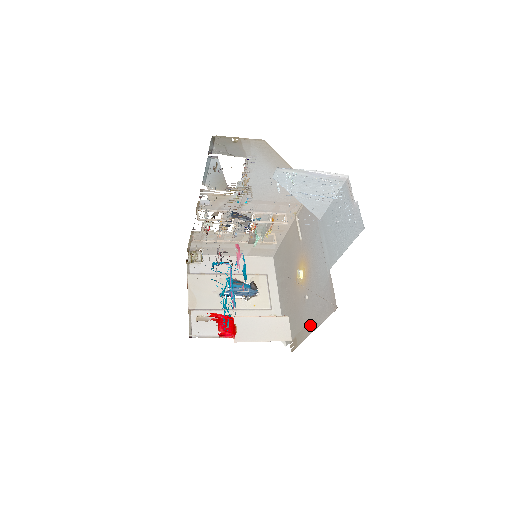
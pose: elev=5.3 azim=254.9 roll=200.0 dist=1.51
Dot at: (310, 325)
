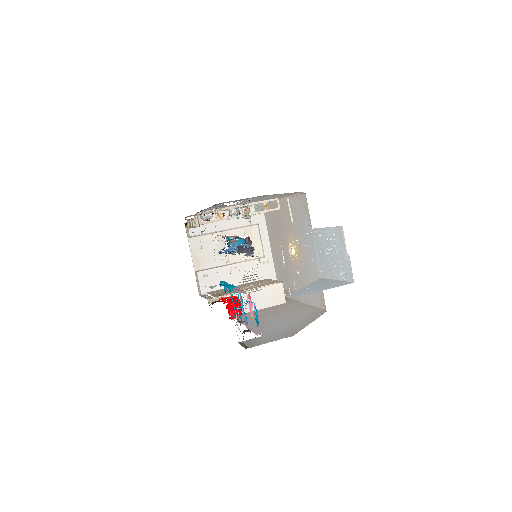
Dot at: (301, 296)
